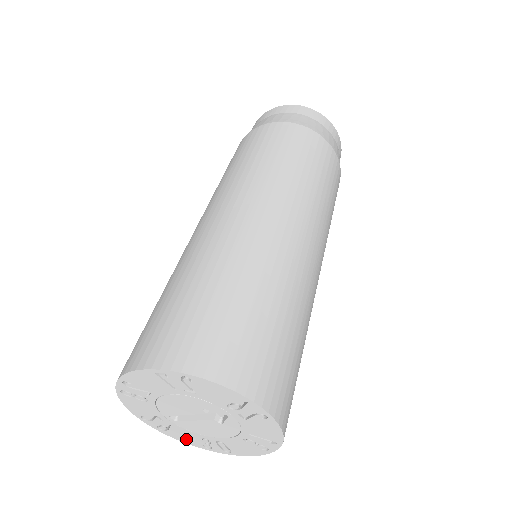
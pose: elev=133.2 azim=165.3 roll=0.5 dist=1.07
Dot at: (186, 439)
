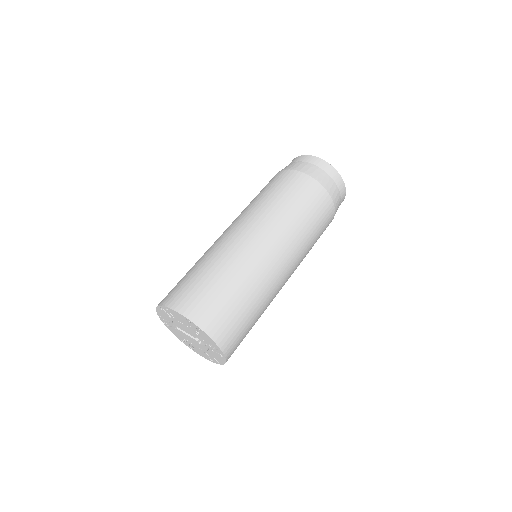
Dot at: (175, 333)
